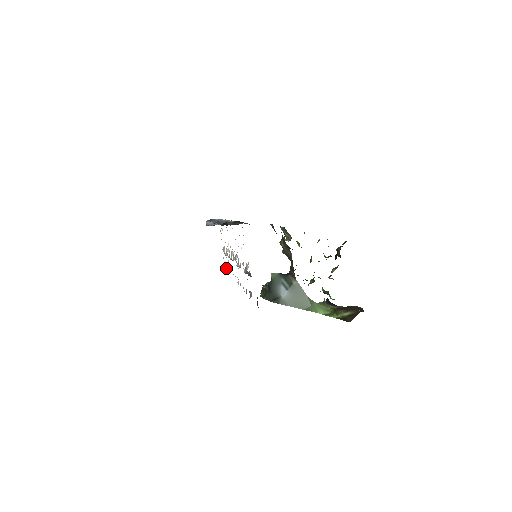
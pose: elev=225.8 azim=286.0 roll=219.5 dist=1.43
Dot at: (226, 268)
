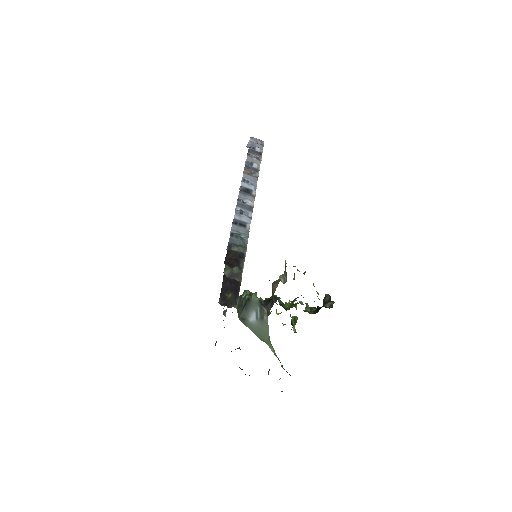
Dot at: occluded
